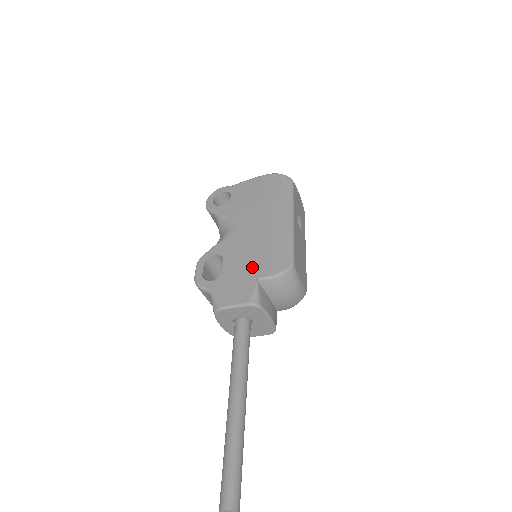
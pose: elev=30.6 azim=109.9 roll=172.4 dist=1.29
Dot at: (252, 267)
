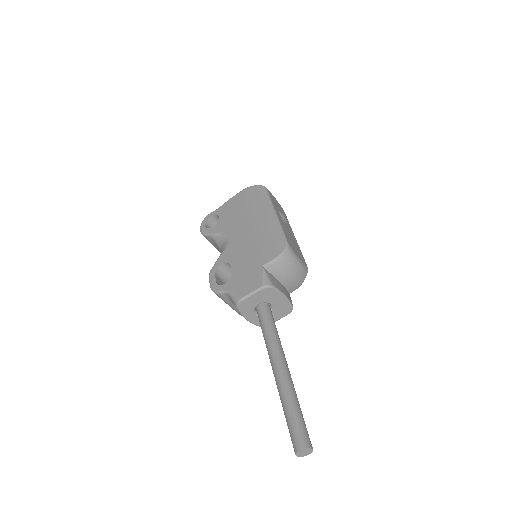
Dot at: (255, 260)
